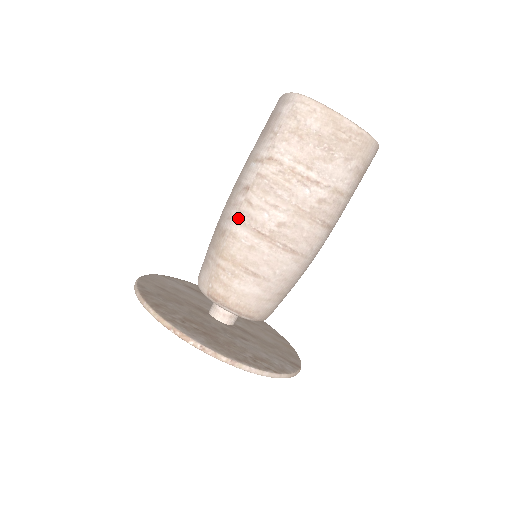
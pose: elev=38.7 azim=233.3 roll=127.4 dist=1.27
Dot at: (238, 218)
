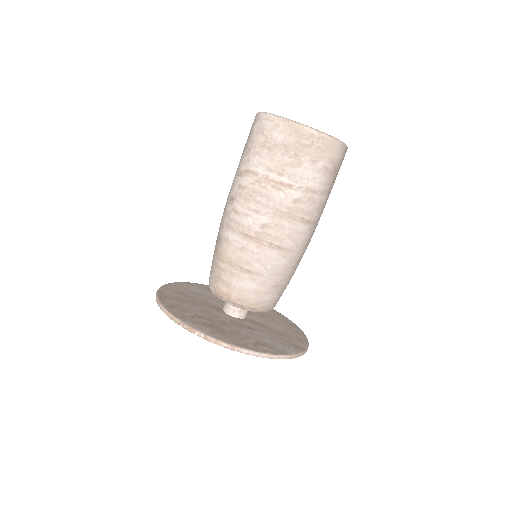
Dot at: (228, 225)
